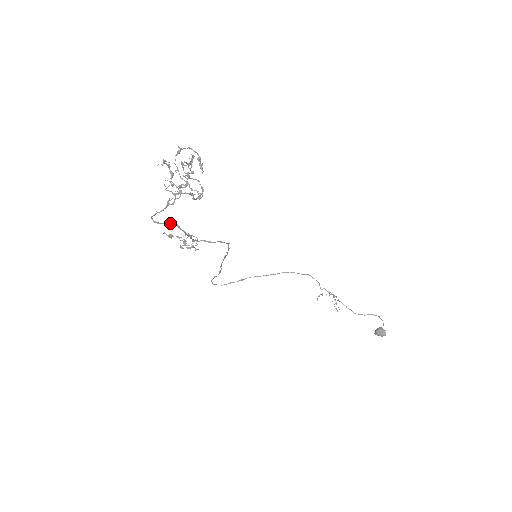
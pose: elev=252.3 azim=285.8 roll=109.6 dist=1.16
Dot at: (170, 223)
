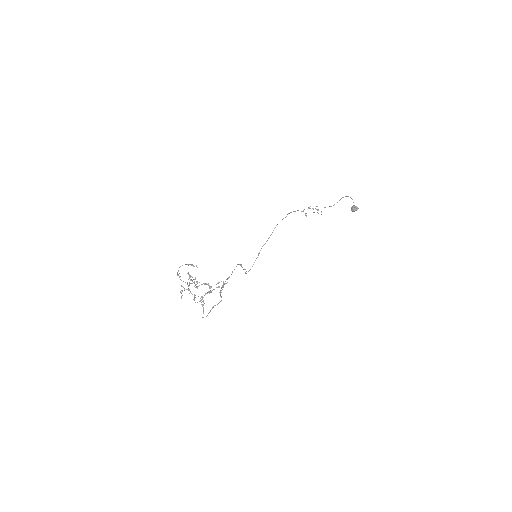
Dot at: (211, 309)
